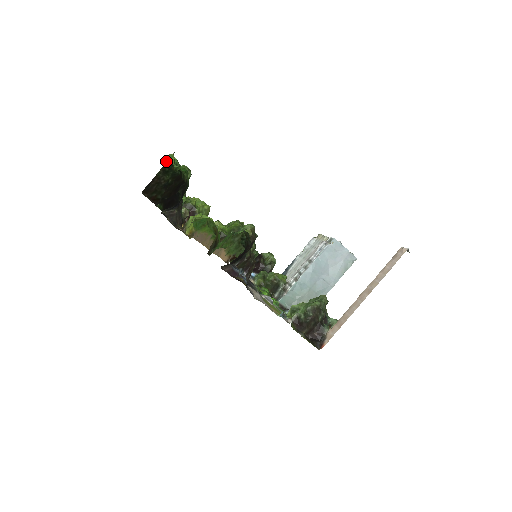
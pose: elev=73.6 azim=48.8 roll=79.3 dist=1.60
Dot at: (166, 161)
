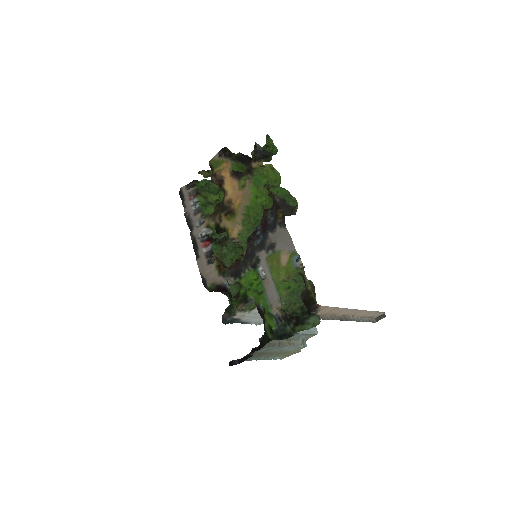
Dot at: (253, 151)
